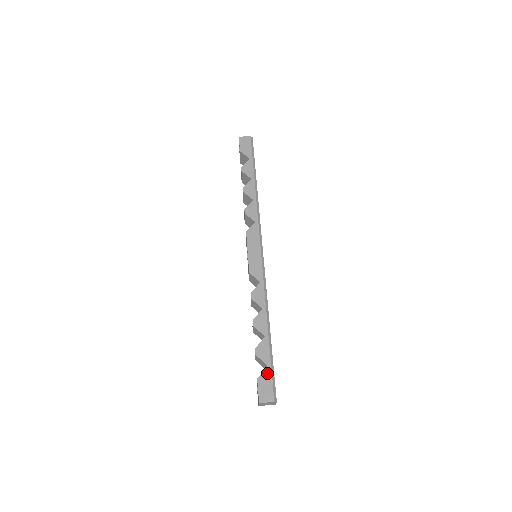
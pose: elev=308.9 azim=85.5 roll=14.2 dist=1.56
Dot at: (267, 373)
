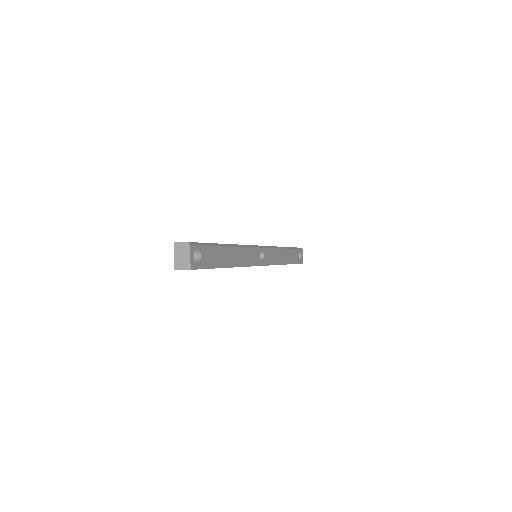
Dot at: occluded
